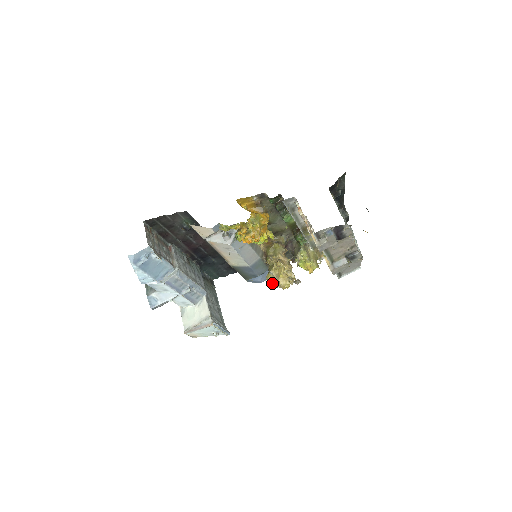
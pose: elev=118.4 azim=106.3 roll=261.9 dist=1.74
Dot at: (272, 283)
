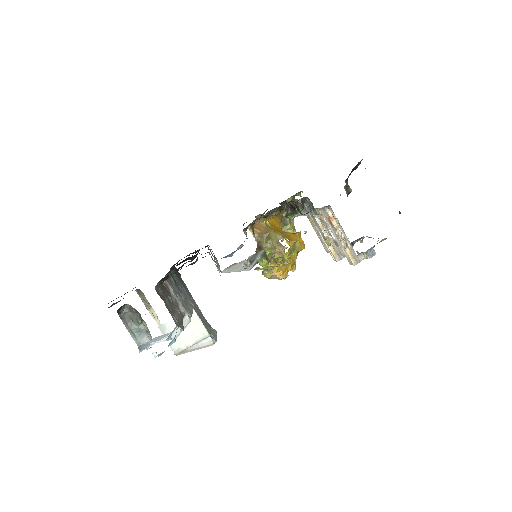
Dot at: (268, 277)
